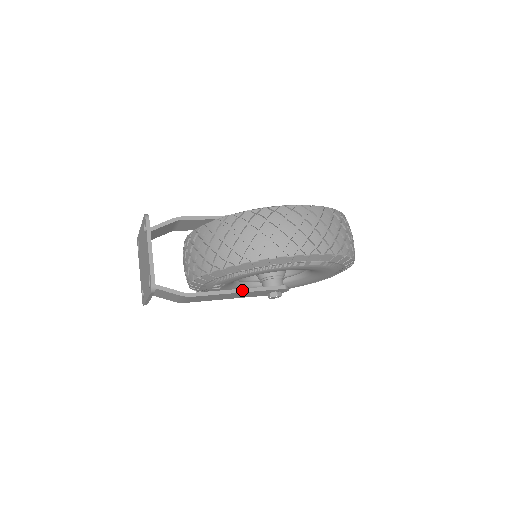
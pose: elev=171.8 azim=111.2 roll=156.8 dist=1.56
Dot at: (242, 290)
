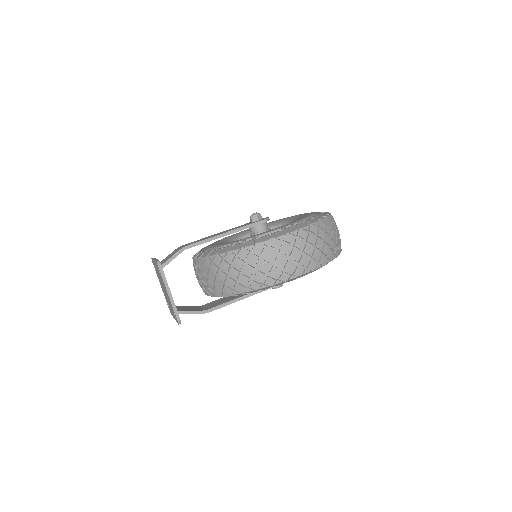
Dot at: (250, 294)
